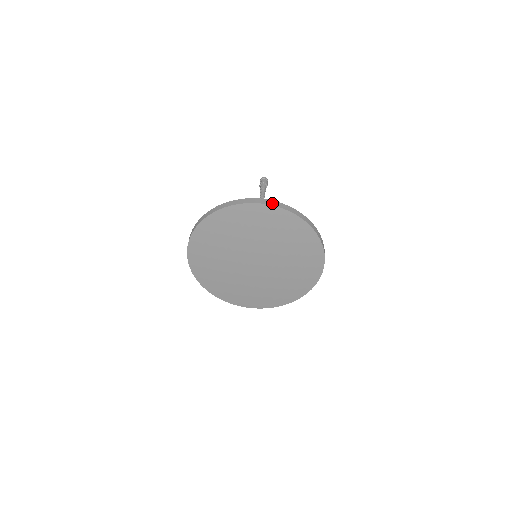
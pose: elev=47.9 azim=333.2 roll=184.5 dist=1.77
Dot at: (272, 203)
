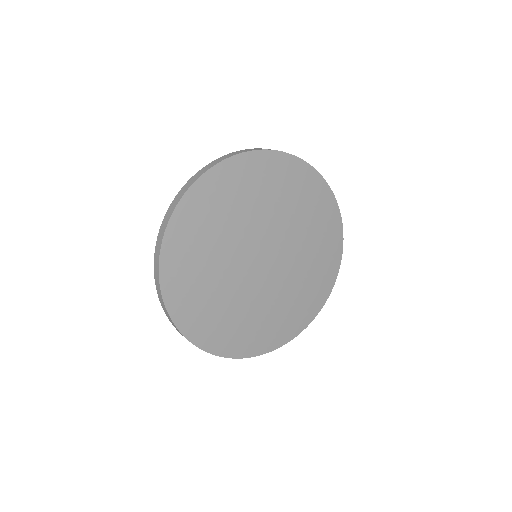
Dot at: (239, 152)
